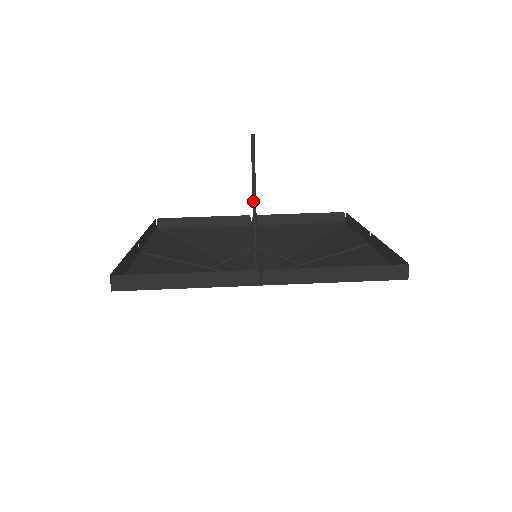
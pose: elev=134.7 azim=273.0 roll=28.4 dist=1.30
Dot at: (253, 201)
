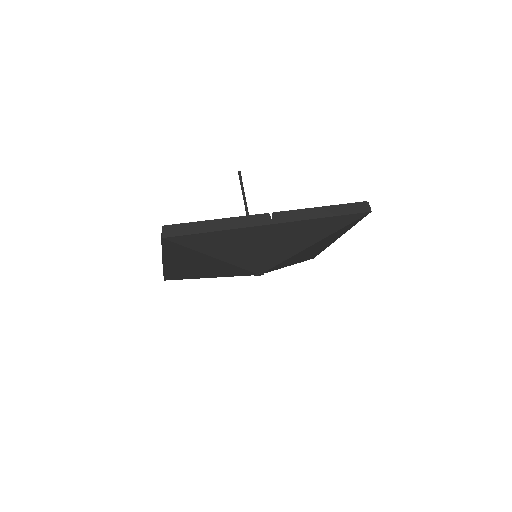
Dot at: occluded
